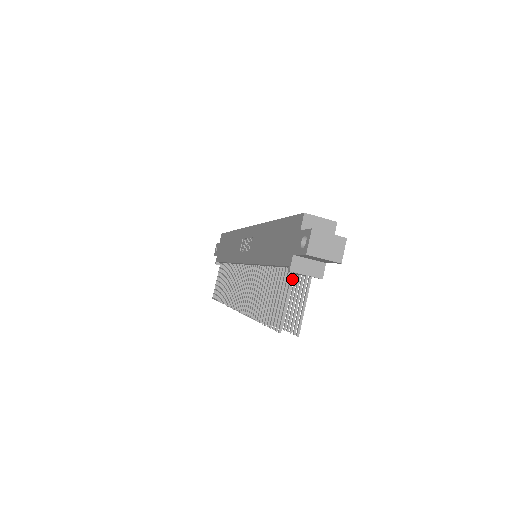
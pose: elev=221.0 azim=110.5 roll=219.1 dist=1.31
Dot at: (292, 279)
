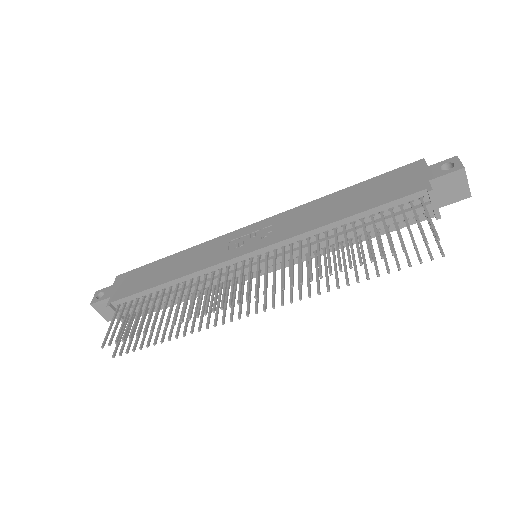
Dot at: (425, 204)
